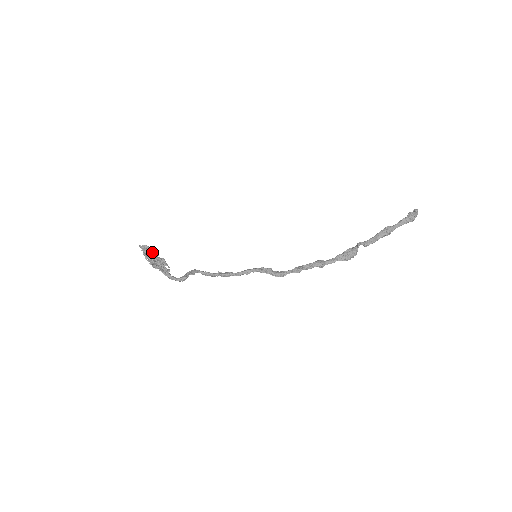
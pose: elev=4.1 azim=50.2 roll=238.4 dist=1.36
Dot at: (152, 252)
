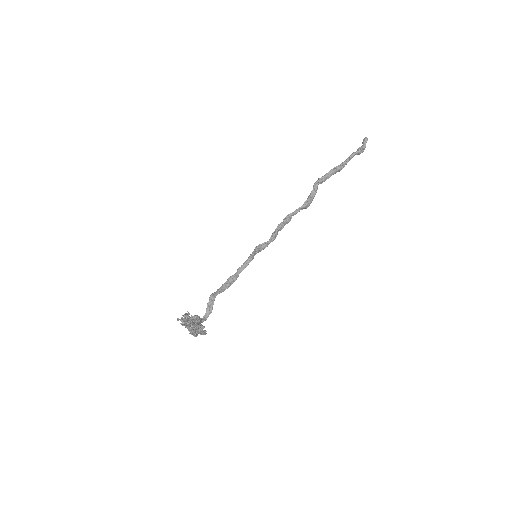
Dot at: (194, 324)
